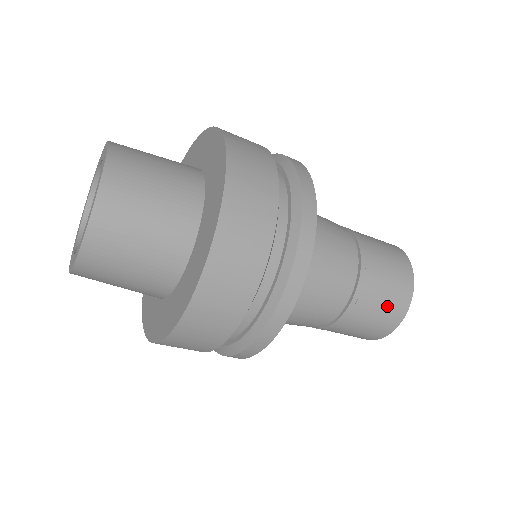
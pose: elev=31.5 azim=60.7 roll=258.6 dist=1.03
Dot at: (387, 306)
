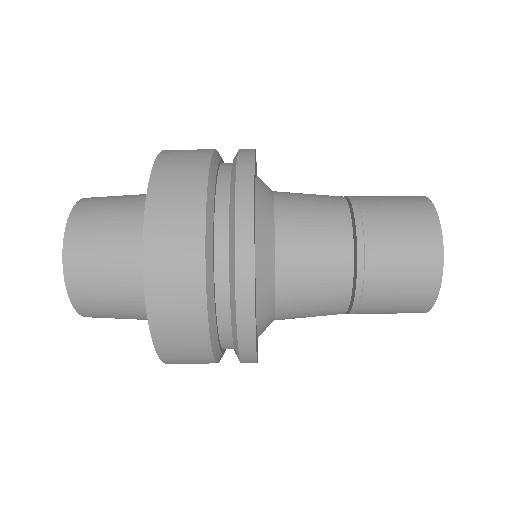
Dot at: (407, 223)
